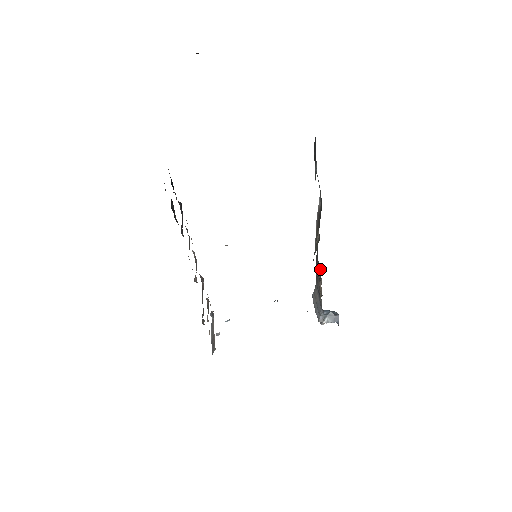
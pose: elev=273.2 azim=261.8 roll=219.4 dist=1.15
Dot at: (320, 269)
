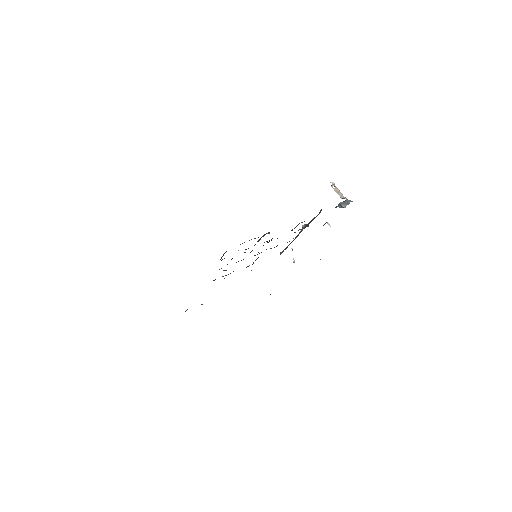
Dot at: occluded
